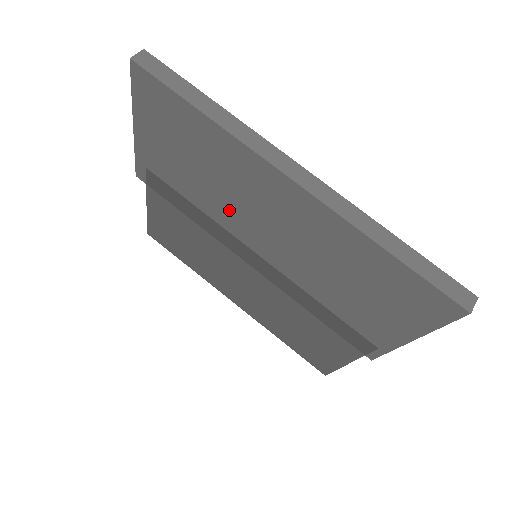
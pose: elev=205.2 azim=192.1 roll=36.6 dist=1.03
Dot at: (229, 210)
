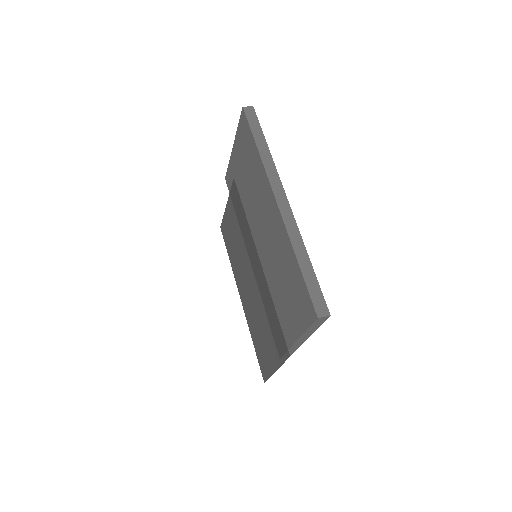
Dot at: (251, 214)
